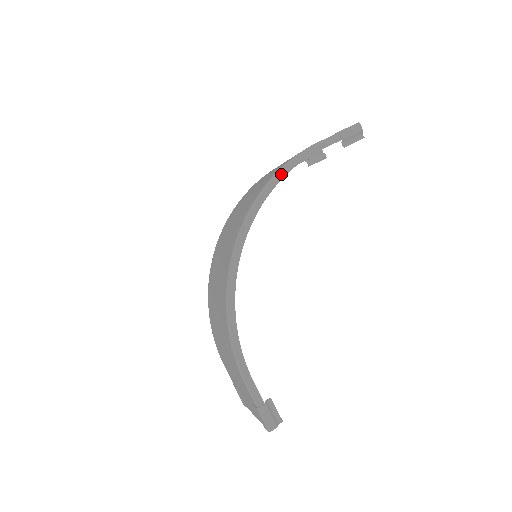
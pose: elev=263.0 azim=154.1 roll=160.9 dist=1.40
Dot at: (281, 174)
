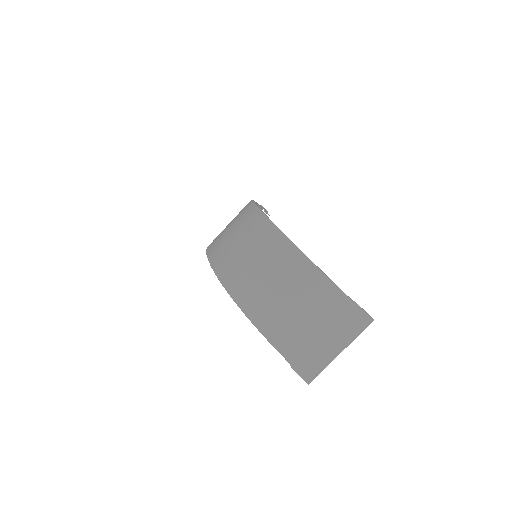
Dot at: occluded
